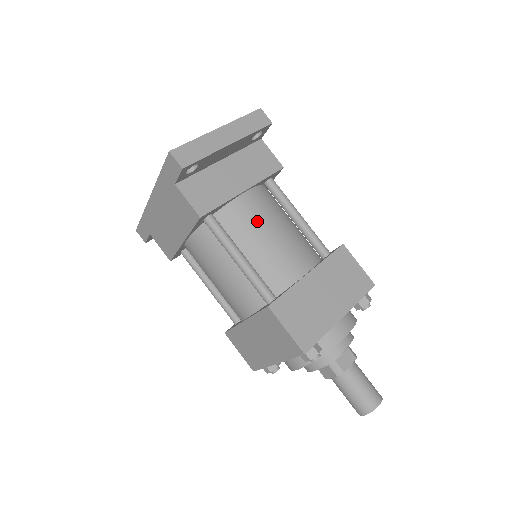
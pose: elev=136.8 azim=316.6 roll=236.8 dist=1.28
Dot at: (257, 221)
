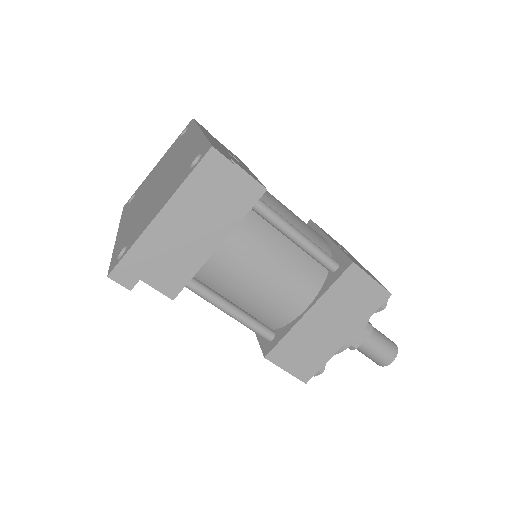
Dot at: (241, 272)
